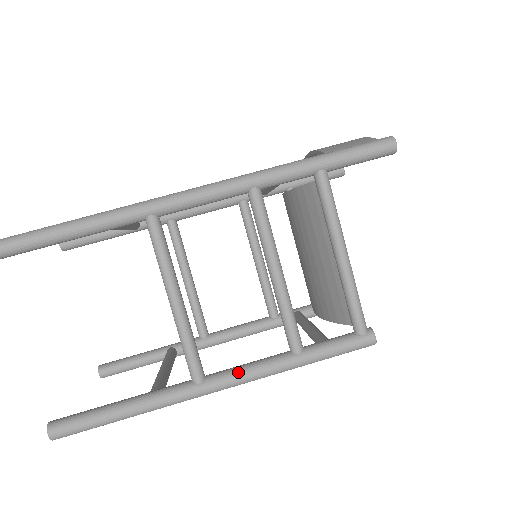
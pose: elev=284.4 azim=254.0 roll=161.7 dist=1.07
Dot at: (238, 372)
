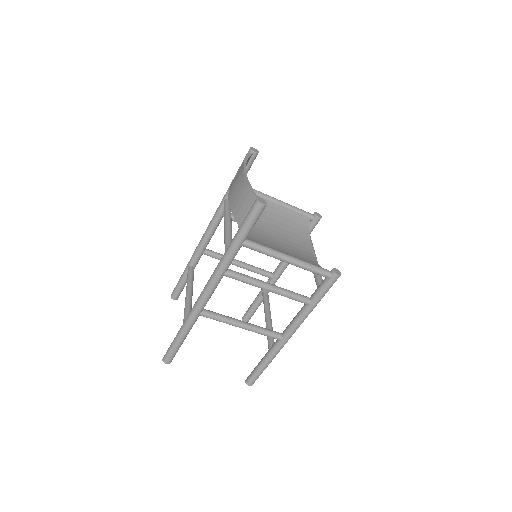
Dot at: (293, 327)
